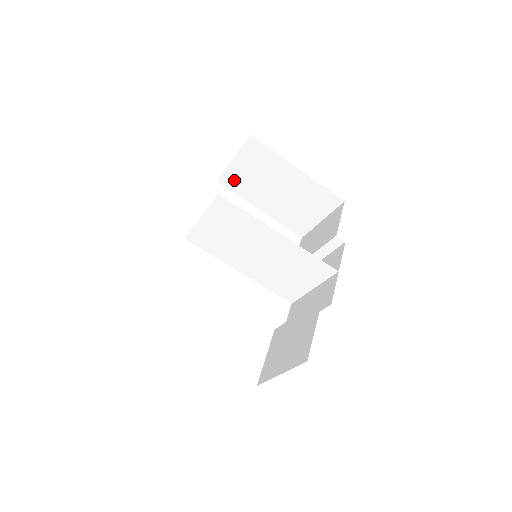
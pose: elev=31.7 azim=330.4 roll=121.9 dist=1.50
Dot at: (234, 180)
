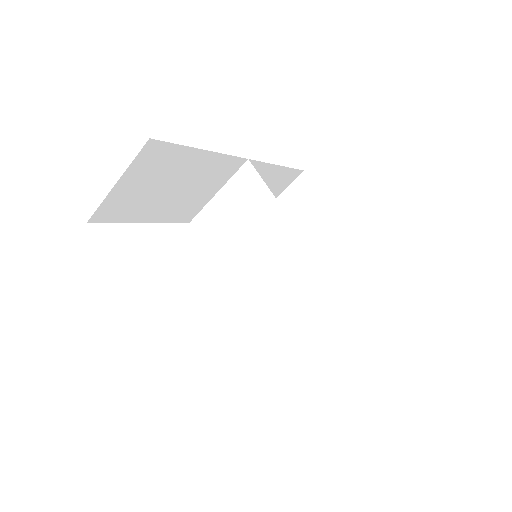
Dot at: occluded
